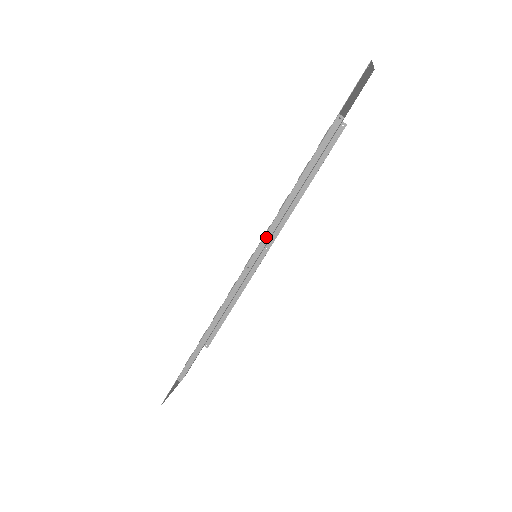
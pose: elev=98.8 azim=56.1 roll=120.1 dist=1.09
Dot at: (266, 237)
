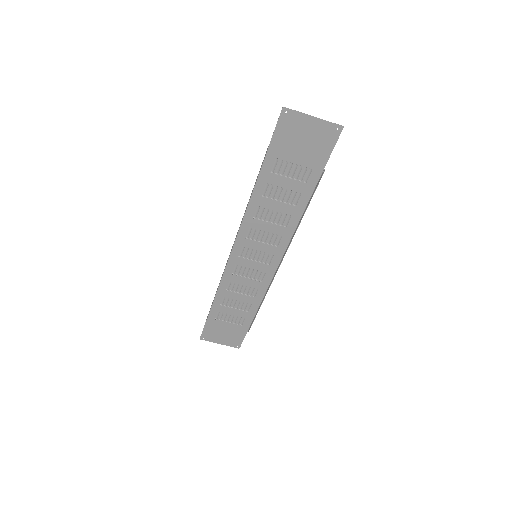
Dot at: (238, 230)
